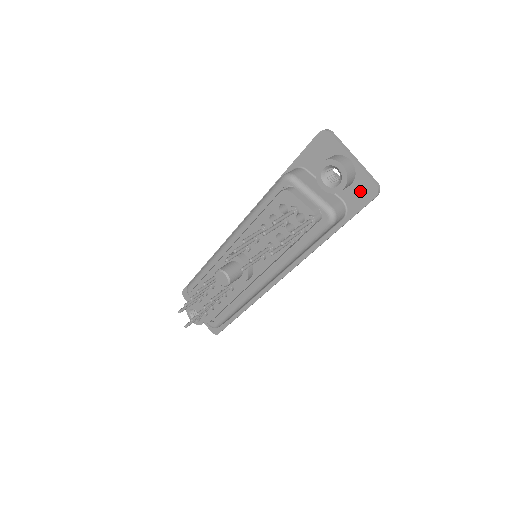
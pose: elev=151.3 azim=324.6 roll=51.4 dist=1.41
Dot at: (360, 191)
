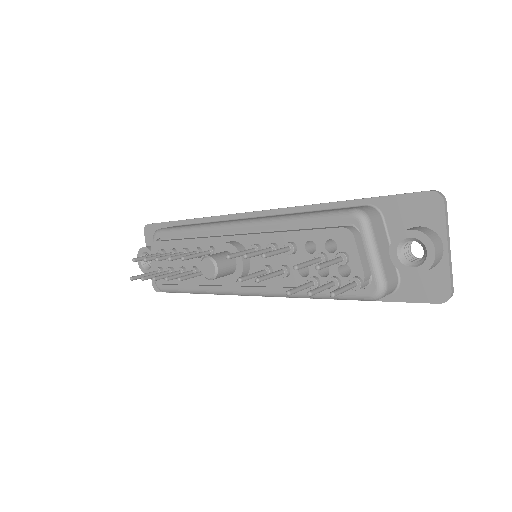
Dot at: (427, 284)
